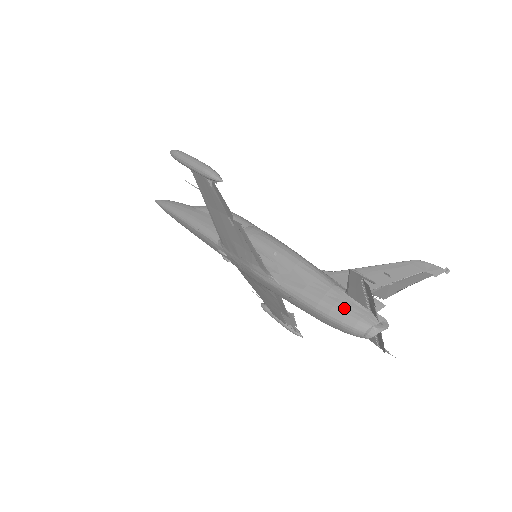
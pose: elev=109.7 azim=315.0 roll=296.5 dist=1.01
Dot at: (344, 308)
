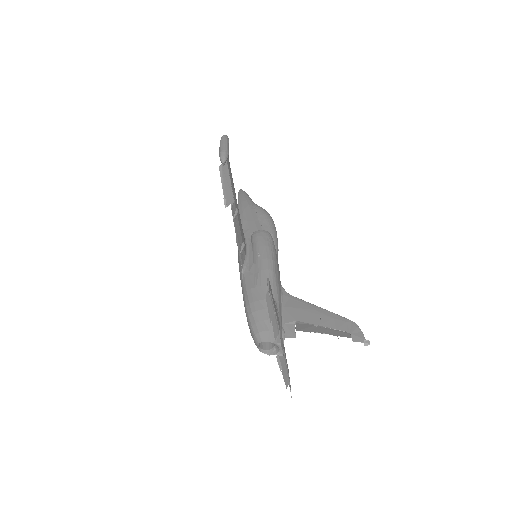
Dot at: (261, 317)
